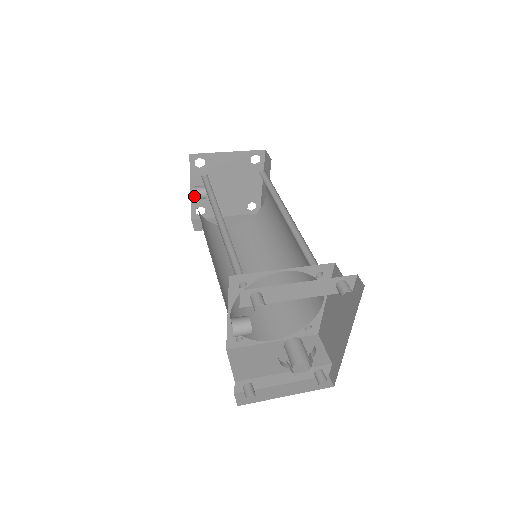
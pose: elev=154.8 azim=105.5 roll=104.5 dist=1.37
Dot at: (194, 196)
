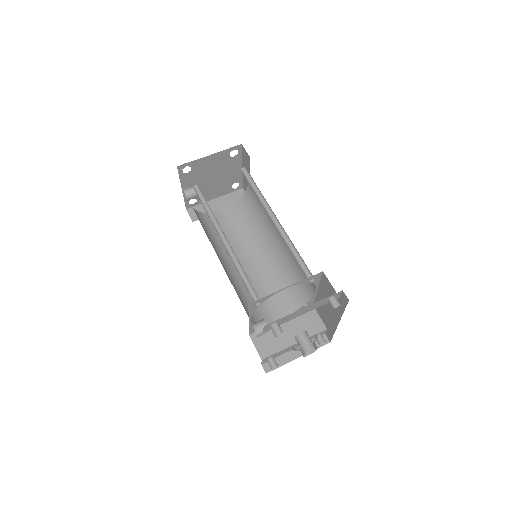
Dot at: (188, 198)
